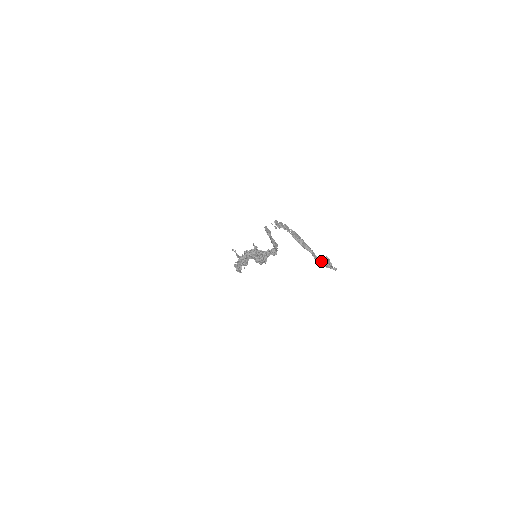
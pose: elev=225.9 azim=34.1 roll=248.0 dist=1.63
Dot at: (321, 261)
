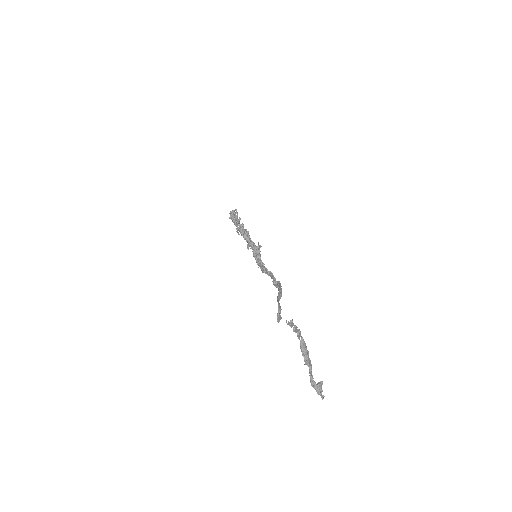
Dot at: (314, 384)
